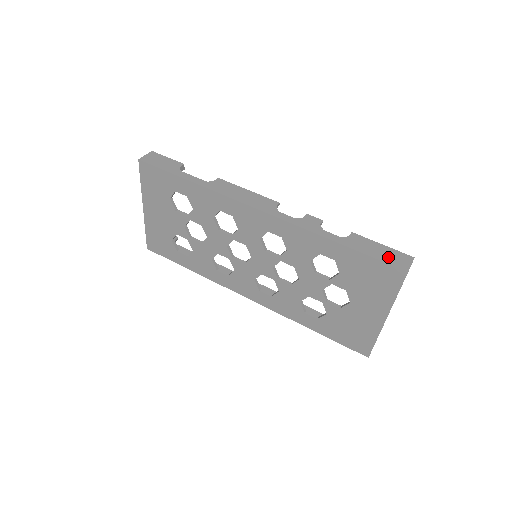
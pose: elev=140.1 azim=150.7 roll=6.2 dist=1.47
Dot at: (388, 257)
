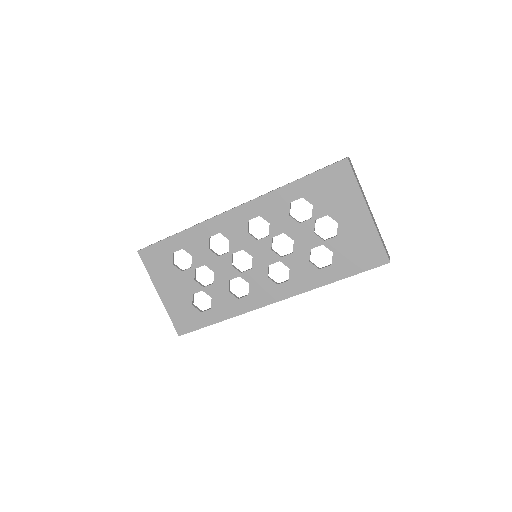
Dot at: occluded
